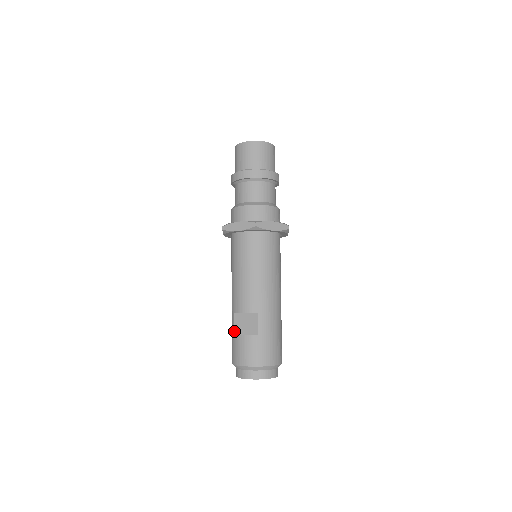
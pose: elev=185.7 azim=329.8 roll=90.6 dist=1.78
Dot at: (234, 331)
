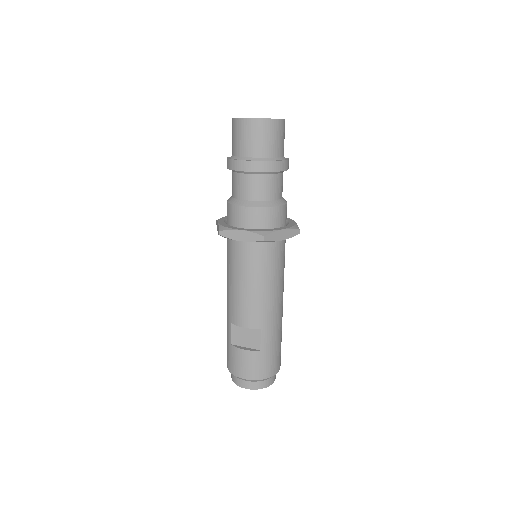
Dot at: (232, 341)
